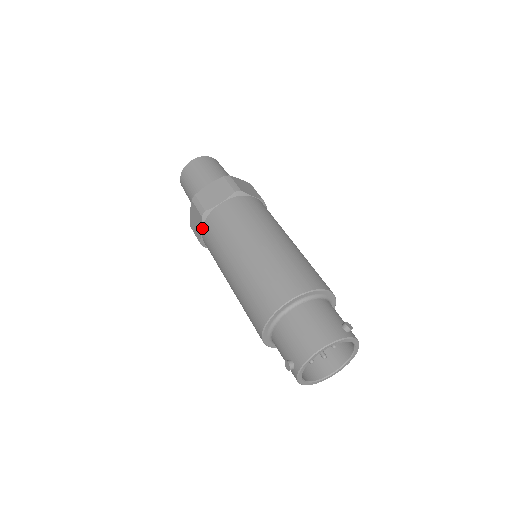
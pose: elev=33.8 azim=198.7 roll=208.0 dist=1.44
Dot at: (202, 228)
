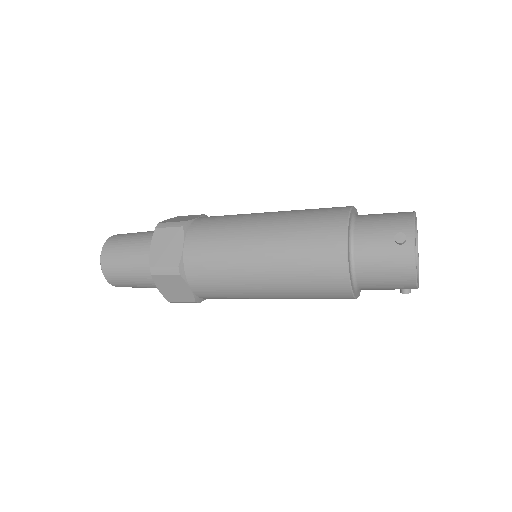
Dot at: (184, 241)
